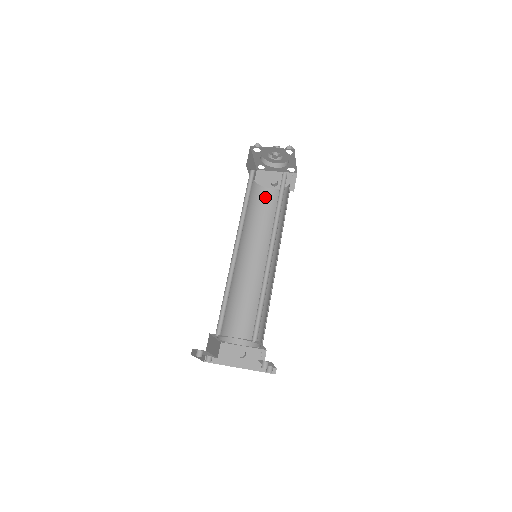
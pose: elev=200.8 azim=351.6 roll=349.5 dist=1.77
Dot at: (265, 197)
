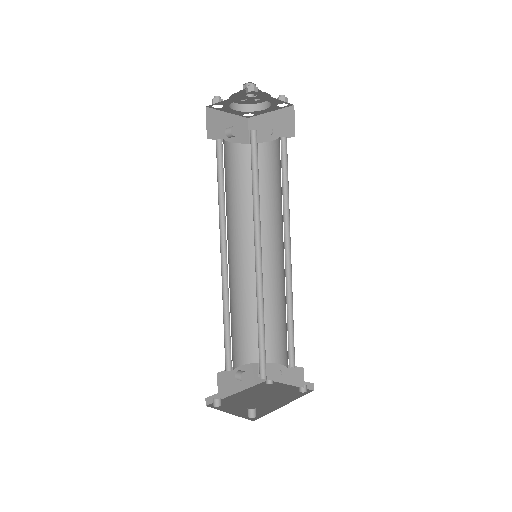
Dot at: (227, 157)
